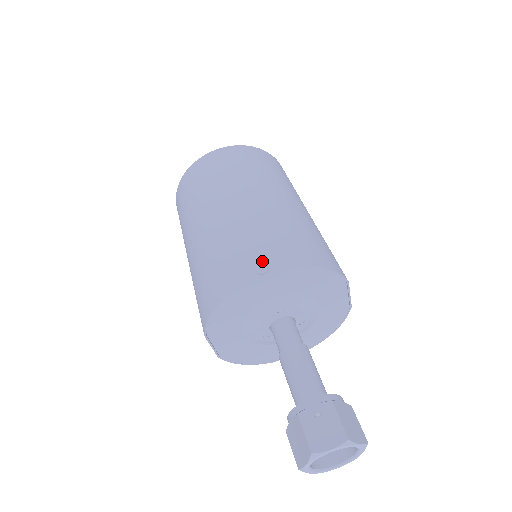
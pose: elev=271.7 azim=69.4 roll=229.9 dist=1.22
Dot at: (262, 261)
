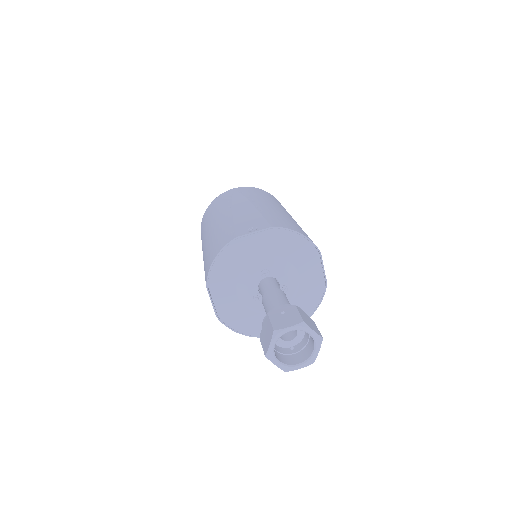
Dot at: (253, 226)
